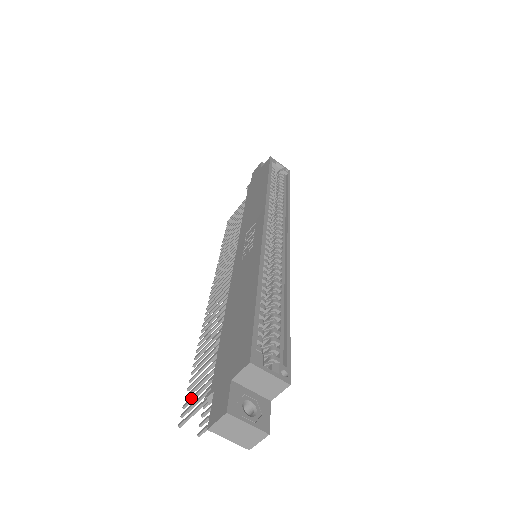
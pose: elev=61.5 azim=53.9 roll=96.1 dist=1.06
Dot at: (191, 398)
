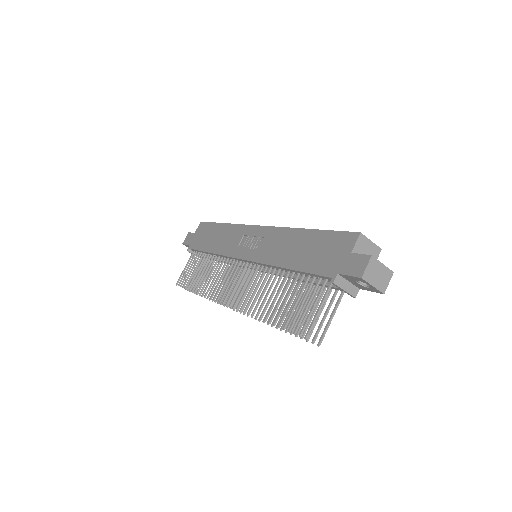
Dot at: (300, 320)
